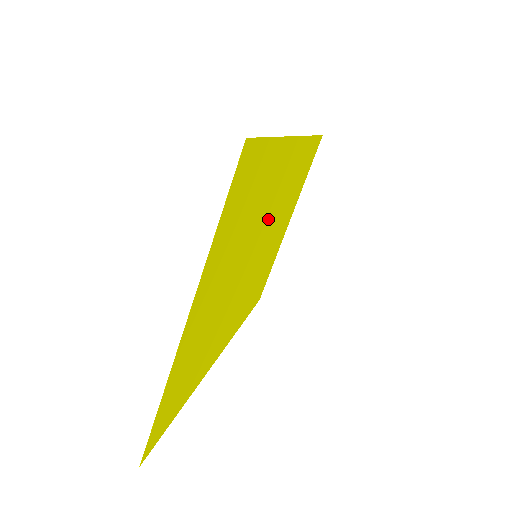
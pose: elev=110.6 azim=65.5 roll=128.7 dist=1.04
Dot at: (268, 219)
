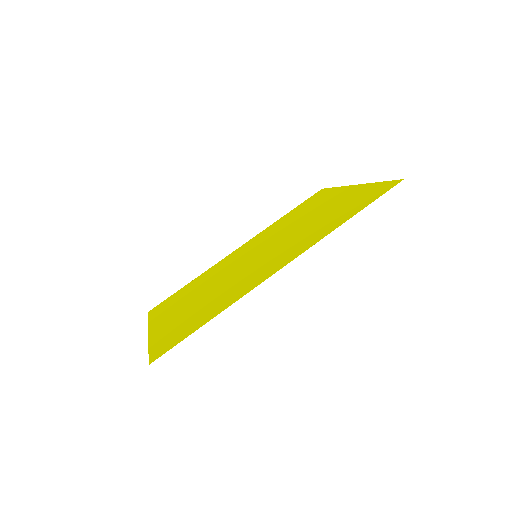
Dot at: (260, 261)
